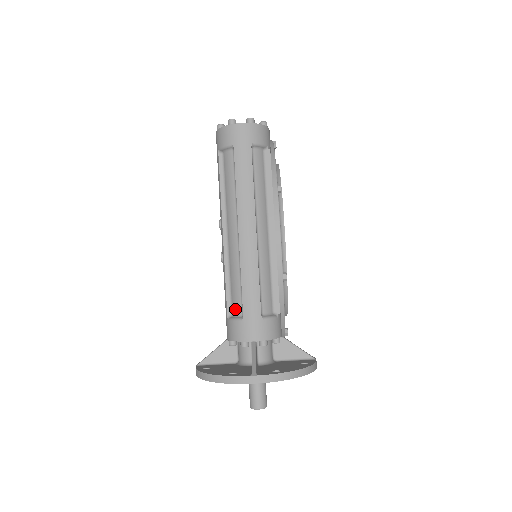
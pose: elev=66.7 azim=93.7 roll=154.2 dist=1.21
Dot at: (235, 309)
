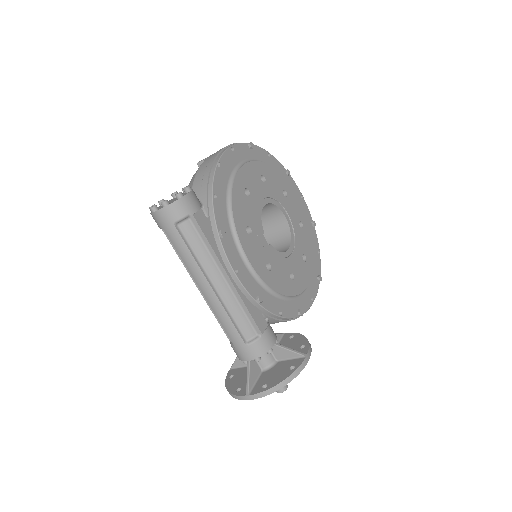
Dot at: occluded
